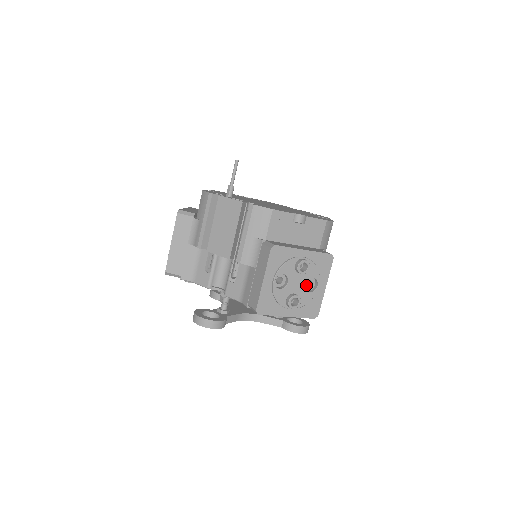
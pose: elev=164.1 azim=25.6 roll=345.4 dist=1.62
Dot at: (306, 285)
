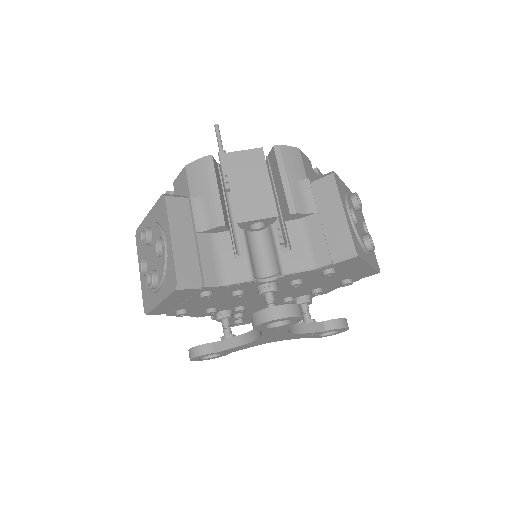
Dot at: occluded
